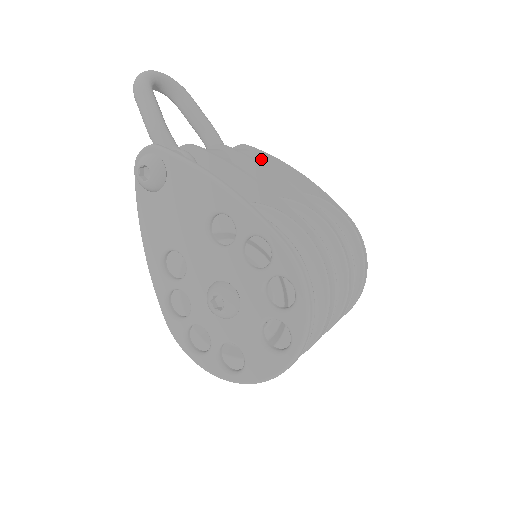
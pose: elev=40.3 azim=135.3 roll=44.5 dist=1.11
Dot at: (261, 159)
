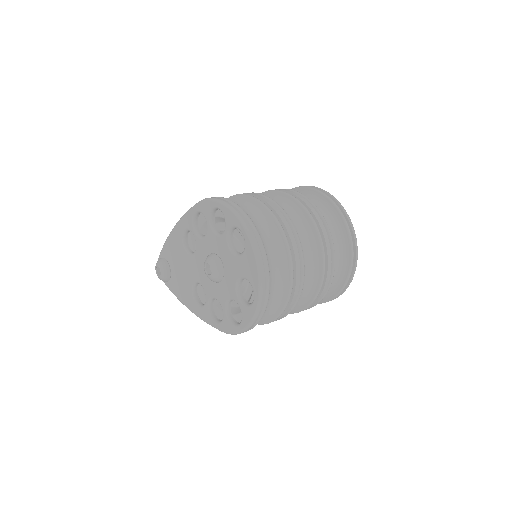
Dot at: occluded
